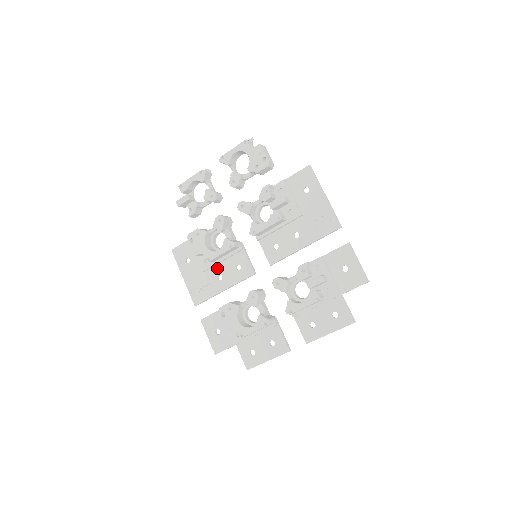
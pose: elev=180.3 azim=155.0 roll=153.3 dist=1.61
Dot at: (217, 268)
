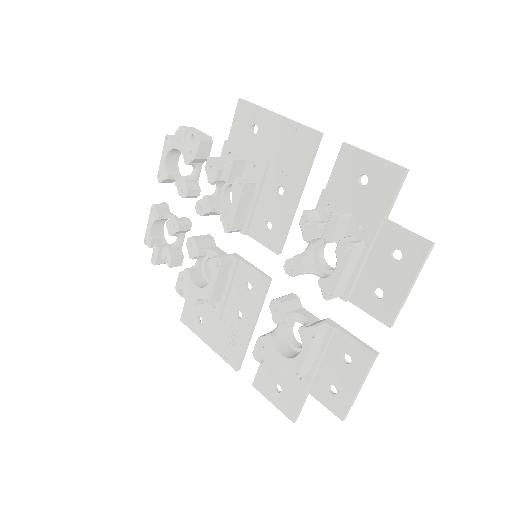
Dot at: (229, 305)
